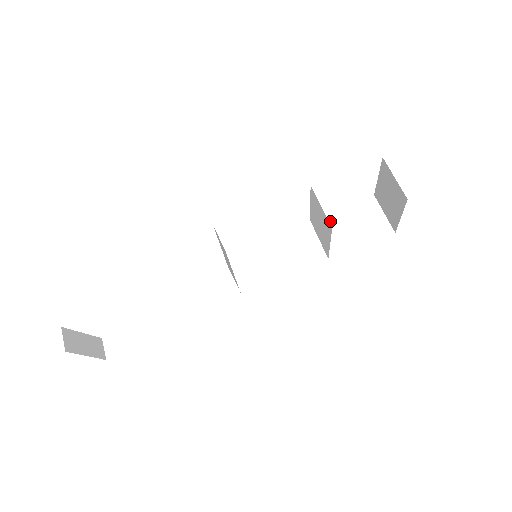
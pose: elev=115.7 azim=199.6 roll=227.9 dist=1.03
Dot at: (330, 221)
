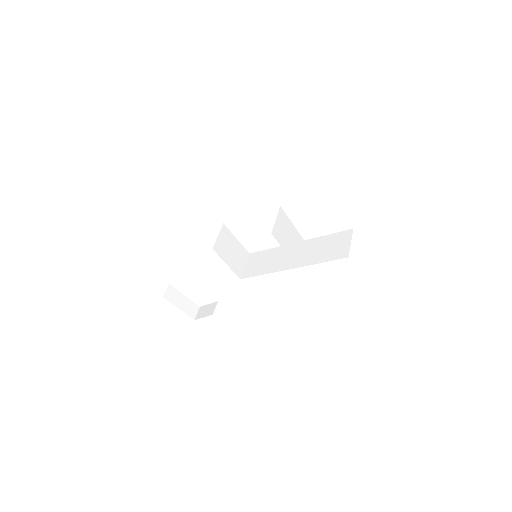
Dot at: (315, 243)
